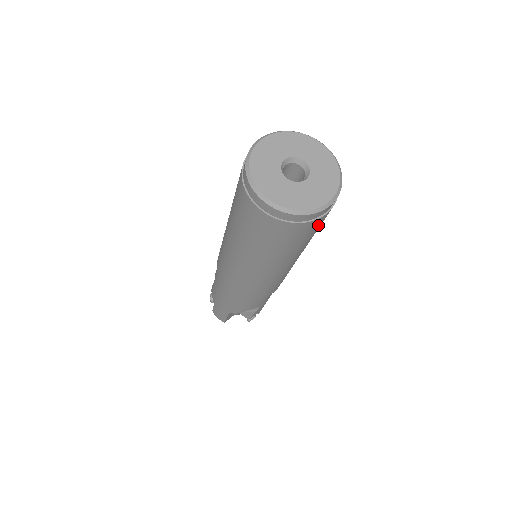
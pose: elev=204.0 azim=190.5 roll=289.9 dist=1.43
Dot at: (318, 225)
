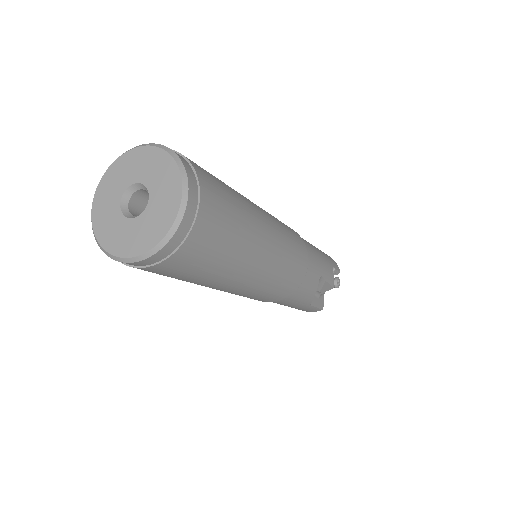
Dot at: (216, 209)
